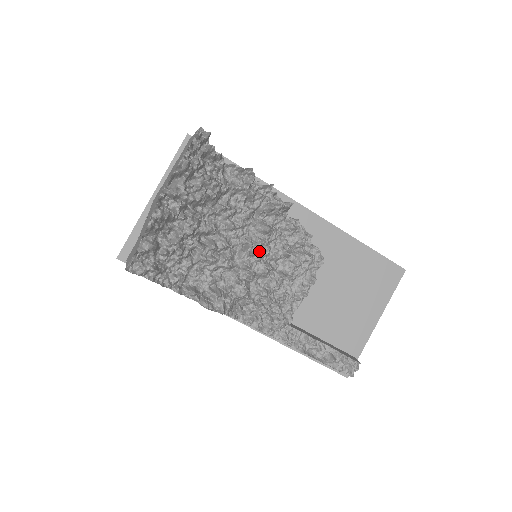
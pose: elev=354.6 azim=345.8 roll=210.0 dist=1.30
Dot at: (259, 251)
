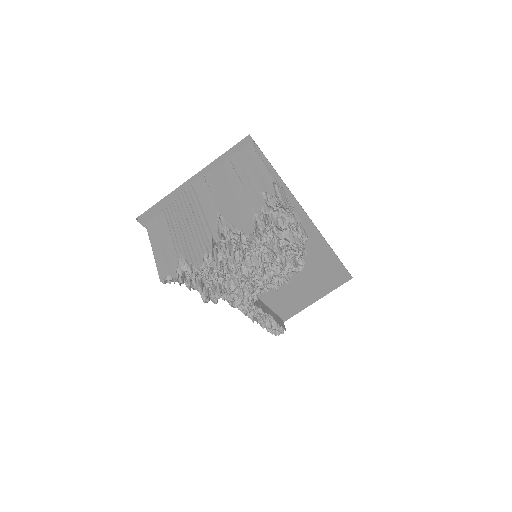
Dot at: occluded
